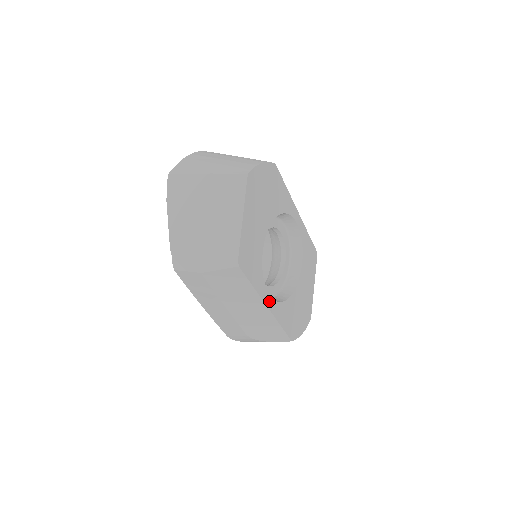
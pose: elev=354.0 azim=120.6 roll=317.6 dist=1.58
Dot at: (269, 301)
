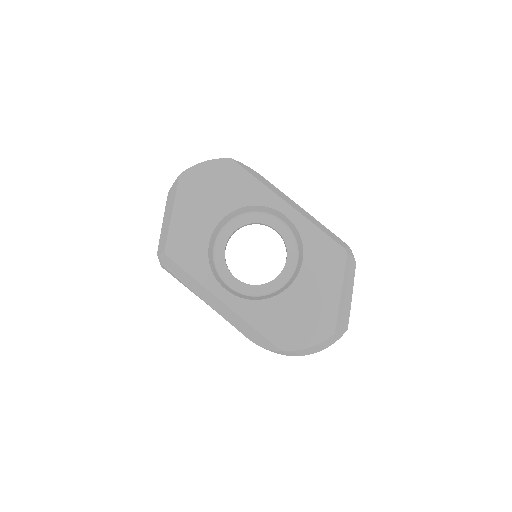
Dot at: (224, 295)
